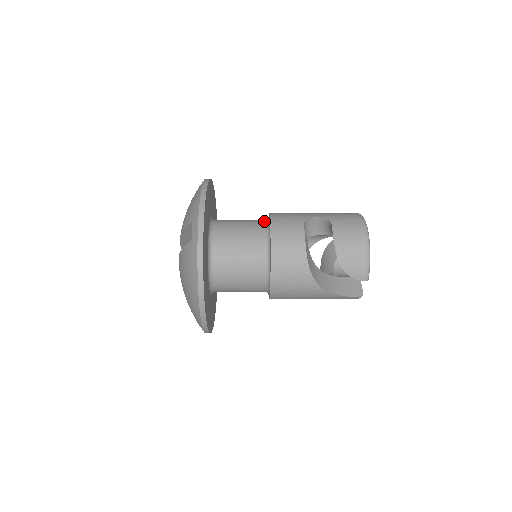
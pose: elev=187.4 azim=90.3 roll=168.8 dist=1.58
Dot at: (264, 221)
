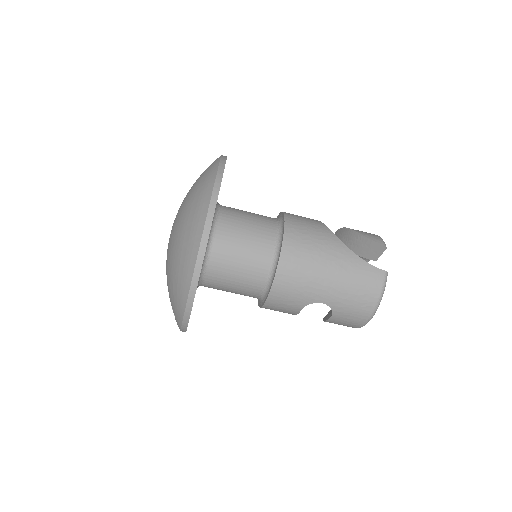
Dot at: occluded
